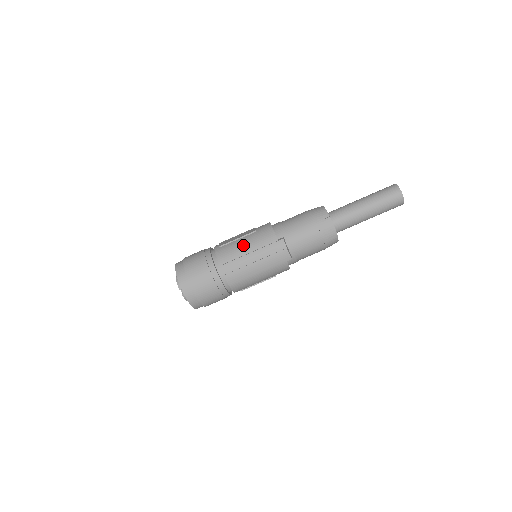
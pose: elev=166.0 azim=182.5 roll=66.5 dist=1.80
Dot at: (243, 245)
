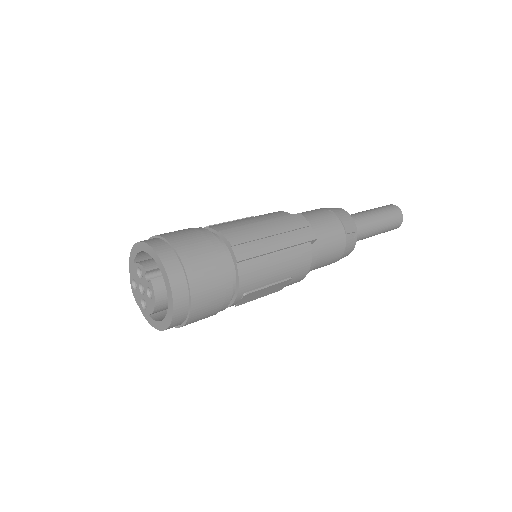
Dot at: (245, 219)
